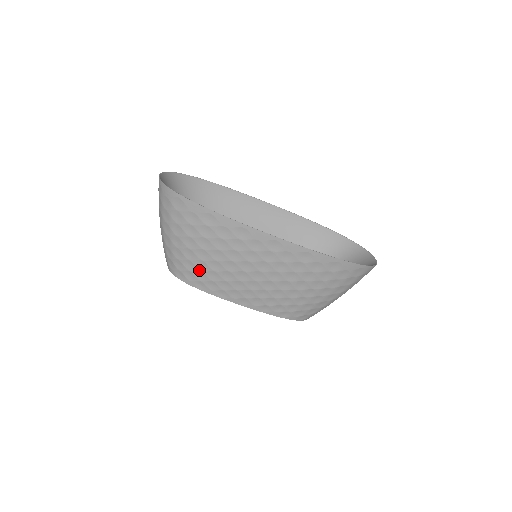
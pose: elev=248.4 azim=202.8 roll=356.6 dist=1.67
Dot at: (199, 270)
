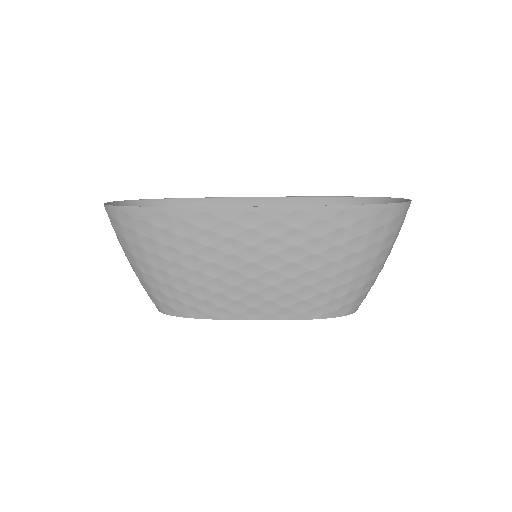
Dot at: (182, 292)
